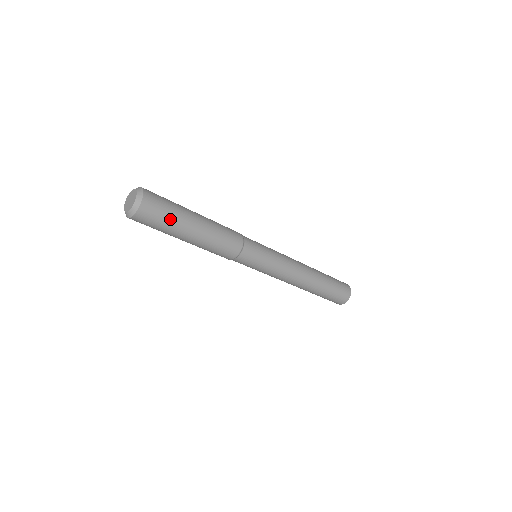
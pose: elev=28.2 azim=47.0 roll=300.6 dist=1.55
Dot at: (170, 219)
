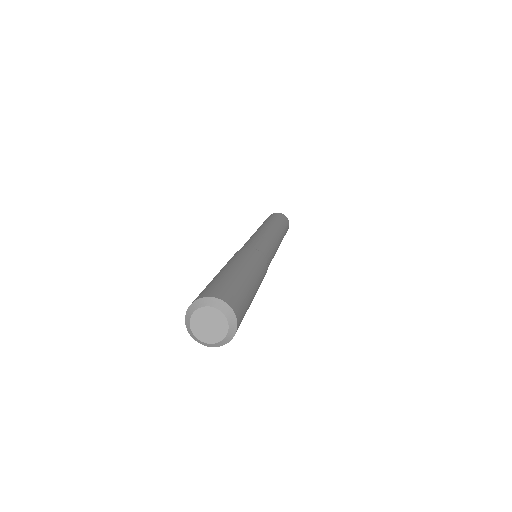
Dot at: (246, 297)
